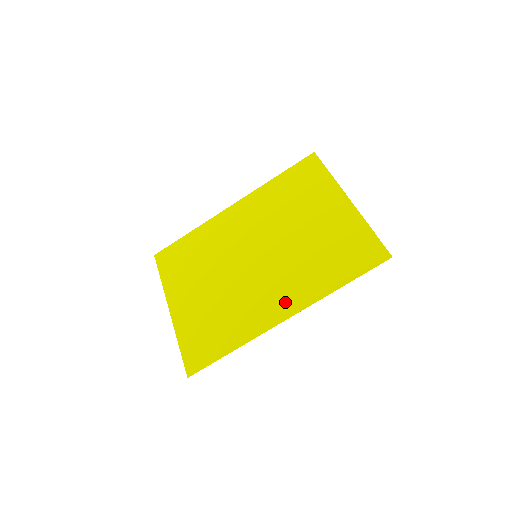
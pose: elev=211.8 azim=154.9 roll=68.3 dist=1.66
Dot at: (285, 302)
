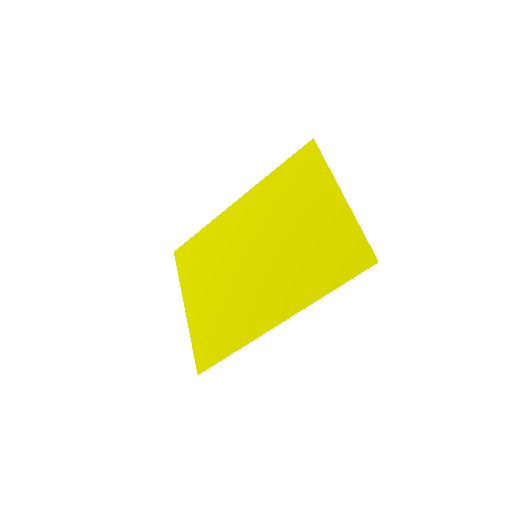
Dot at: (278, 306)
